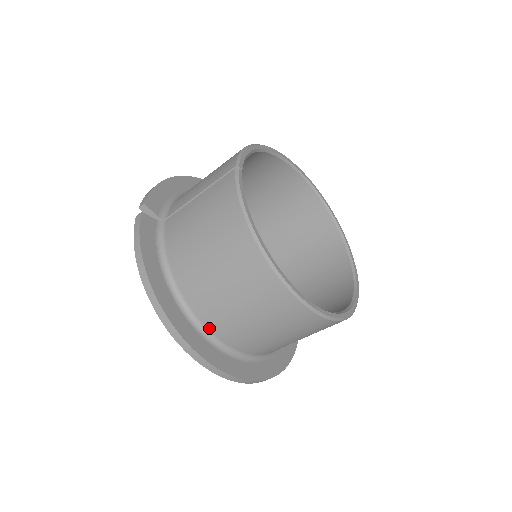
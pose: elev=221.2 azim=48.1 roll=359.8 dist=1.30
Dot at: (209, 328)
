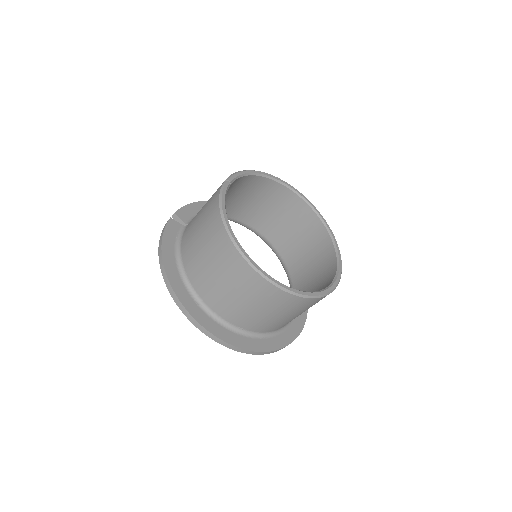
Dot at: (202, 298)
